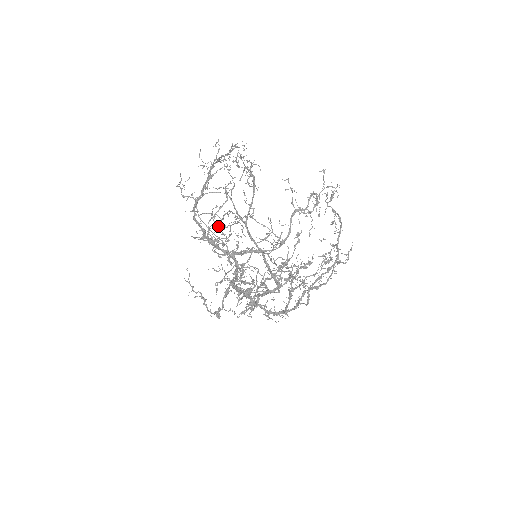
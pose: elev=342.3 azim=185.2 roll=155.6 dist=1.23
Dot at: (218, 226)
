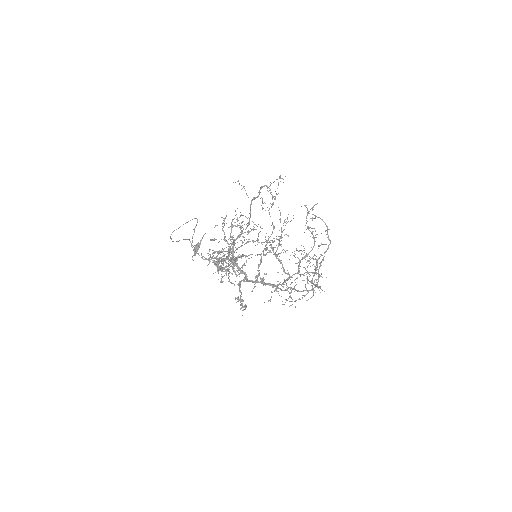
Dot at: occluded
